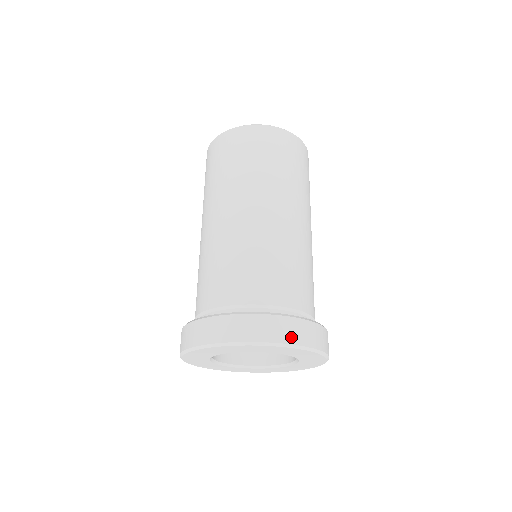
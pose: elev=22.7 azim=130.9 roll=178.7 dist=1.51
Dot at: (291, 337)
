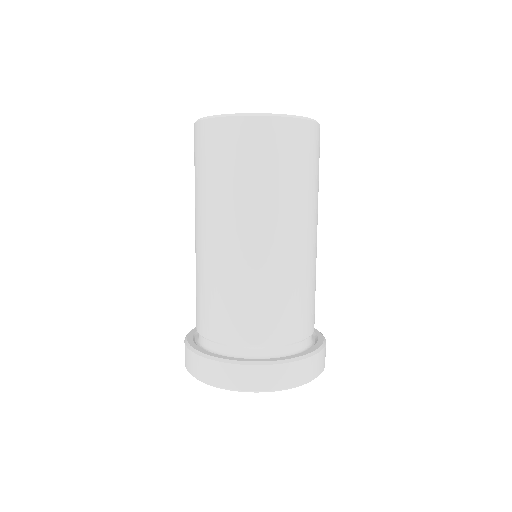
Dot at: occluded
